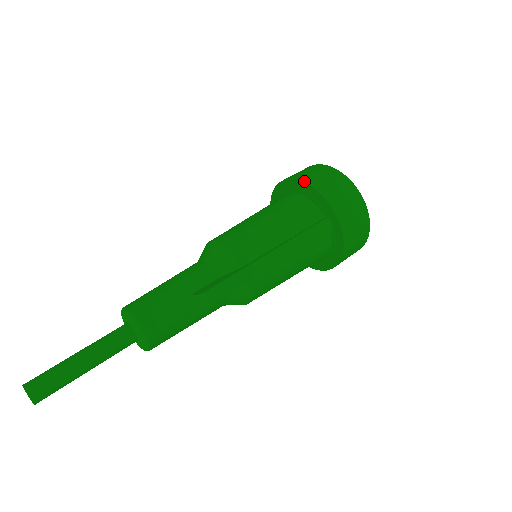
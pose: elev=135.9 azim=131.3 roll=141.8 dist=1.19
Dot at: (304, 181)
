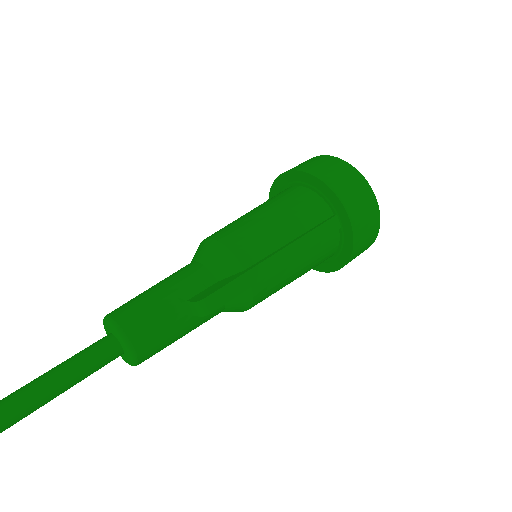
Dot at: (311, 173)
